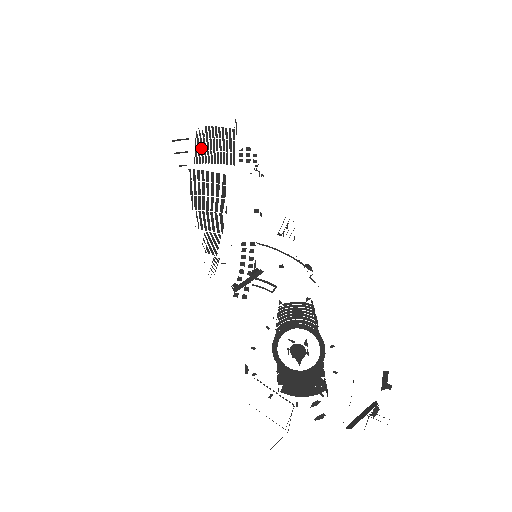
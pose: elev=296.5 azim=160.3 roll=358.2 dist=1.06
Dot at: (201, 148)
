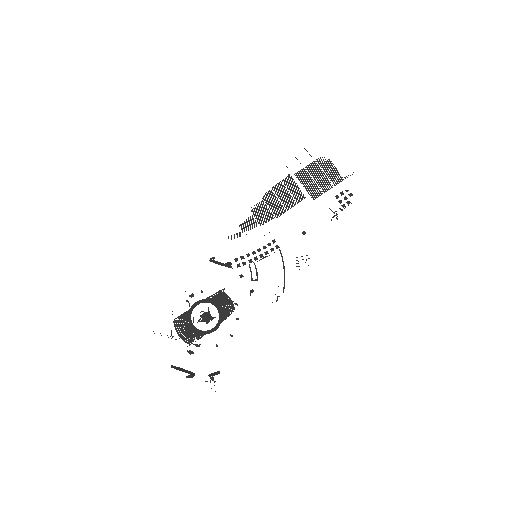
Dot at: (309, 169)
